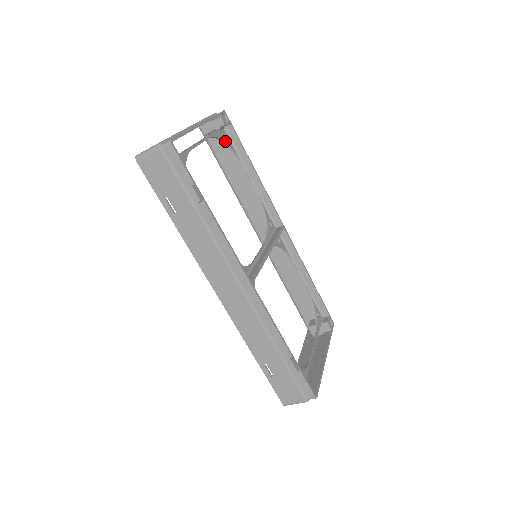
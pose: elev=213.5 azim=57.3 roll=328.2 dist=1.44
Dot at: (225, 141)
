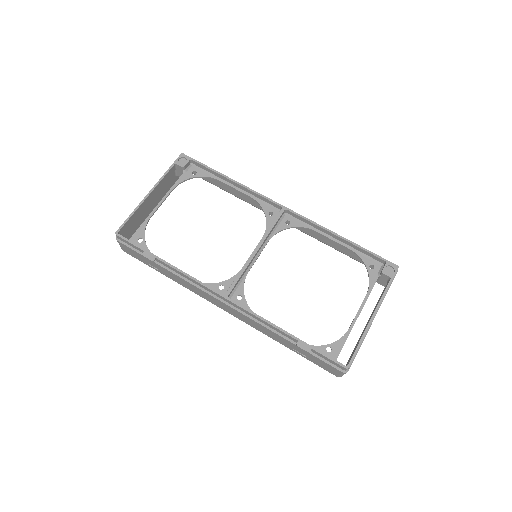
Dot at: (194, 176)
